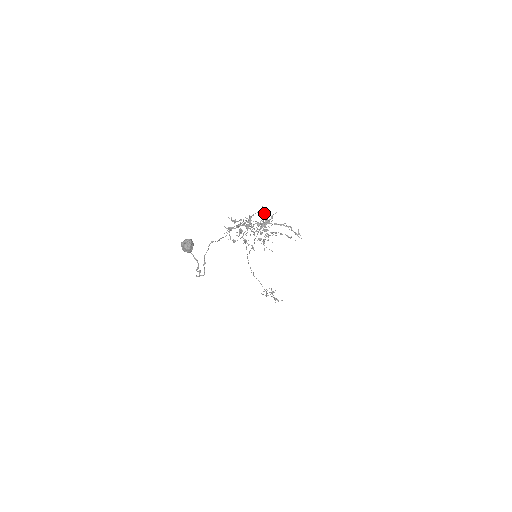
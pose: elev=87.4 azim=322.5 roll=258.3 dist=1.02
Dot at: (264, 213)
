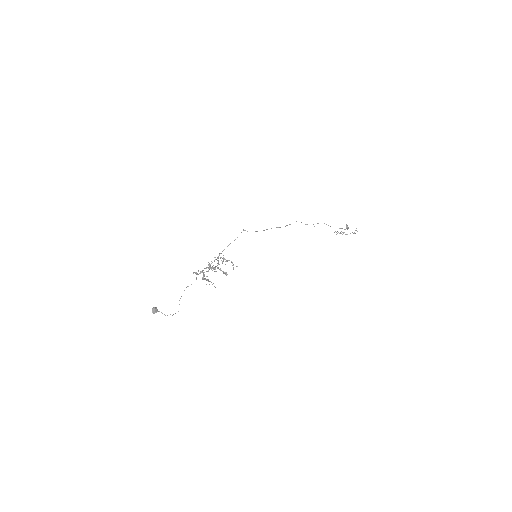
Dot at: occluded
